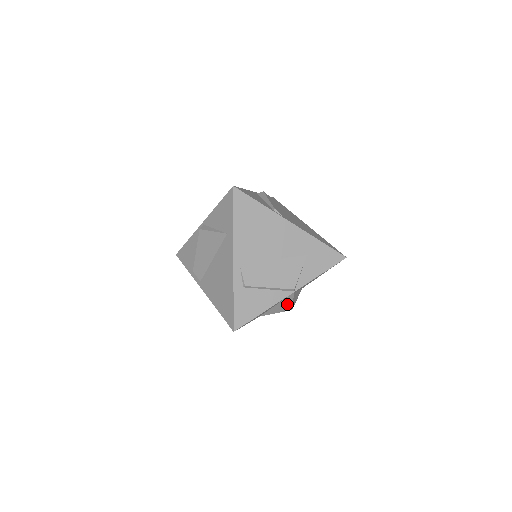
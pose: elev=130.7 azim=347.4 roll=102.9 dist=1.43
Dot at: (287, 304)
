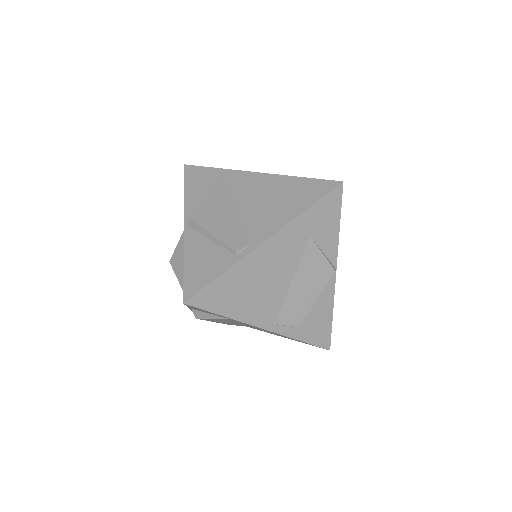
Dot at: occluded
